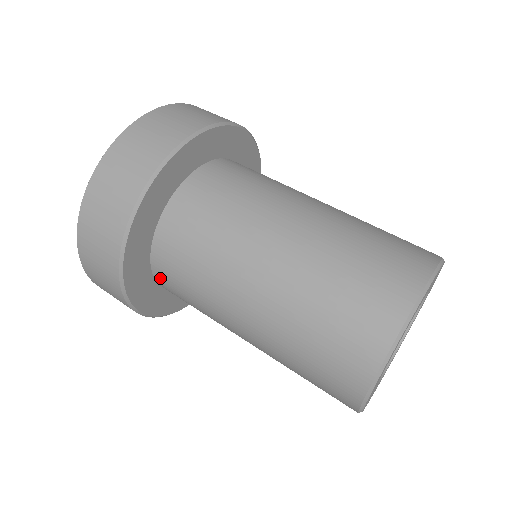
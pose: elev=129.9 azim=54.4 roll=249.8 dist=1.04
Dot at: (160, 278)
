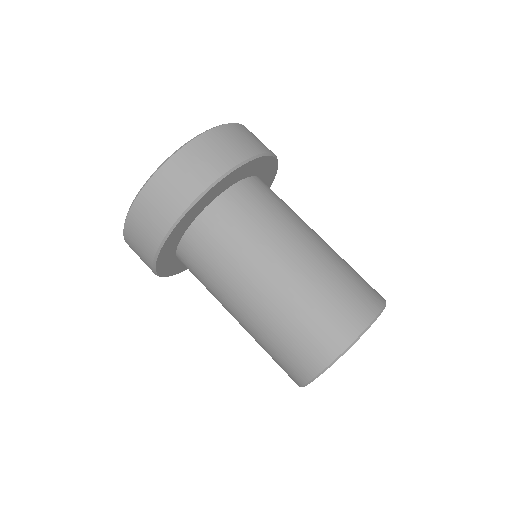
Dot at: occluded
